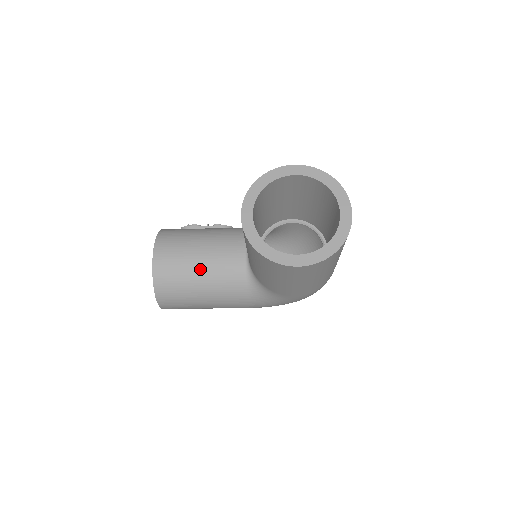
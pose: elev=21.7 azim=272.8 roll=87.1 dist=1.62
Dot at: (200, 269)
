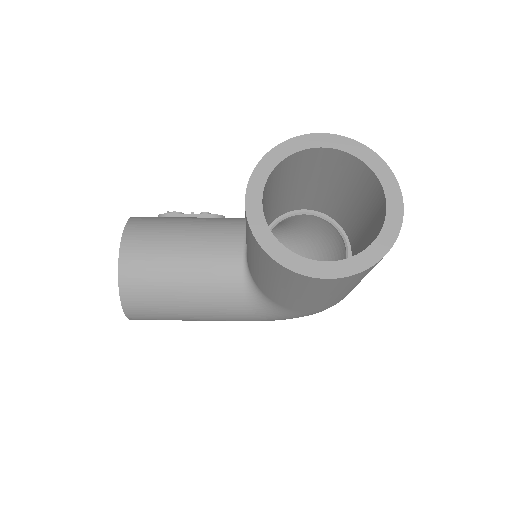
Dot at: (182, 271)
